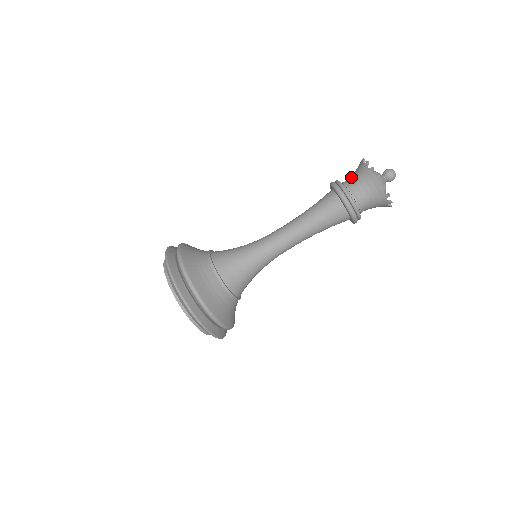
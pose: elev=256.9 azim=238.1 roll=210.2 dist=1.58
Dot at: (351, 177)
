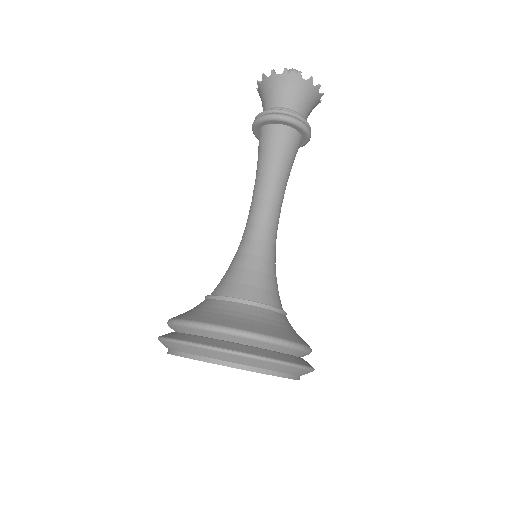
Dot at: occluded
